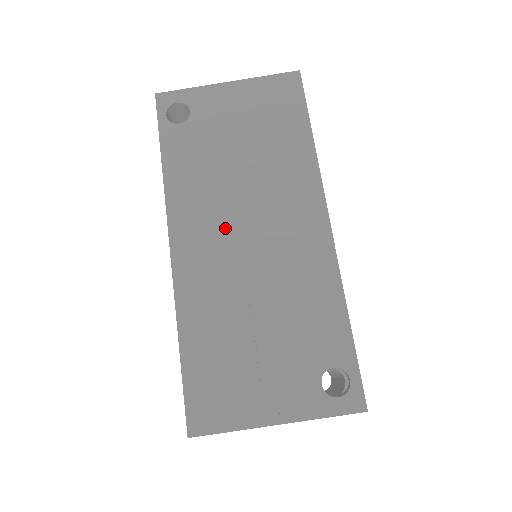
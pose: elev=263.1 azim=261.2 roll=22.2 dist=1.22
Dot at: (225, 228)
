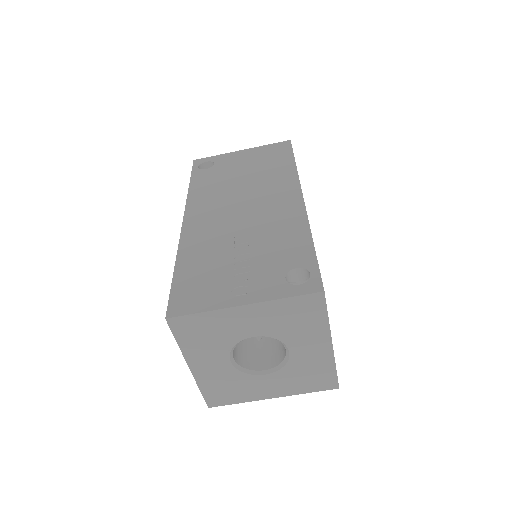
Dot at: (225, 208)
